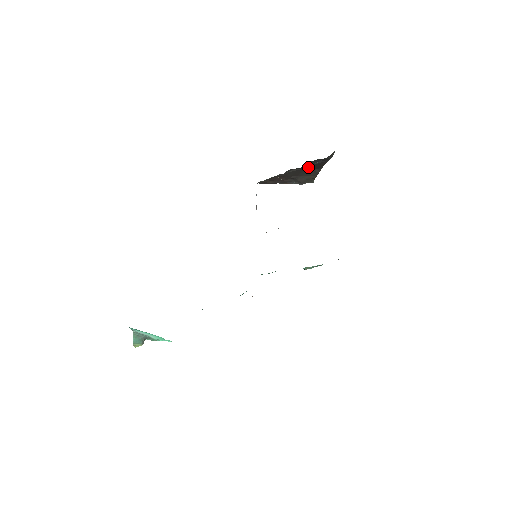
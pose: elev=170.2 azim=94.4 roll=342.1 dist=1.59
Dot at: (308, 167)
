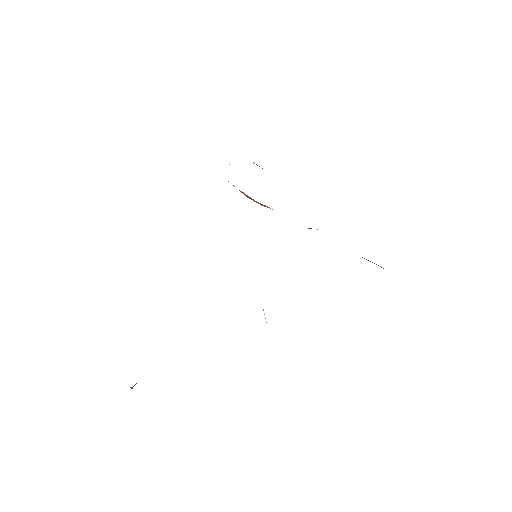
Dot at: occluded
